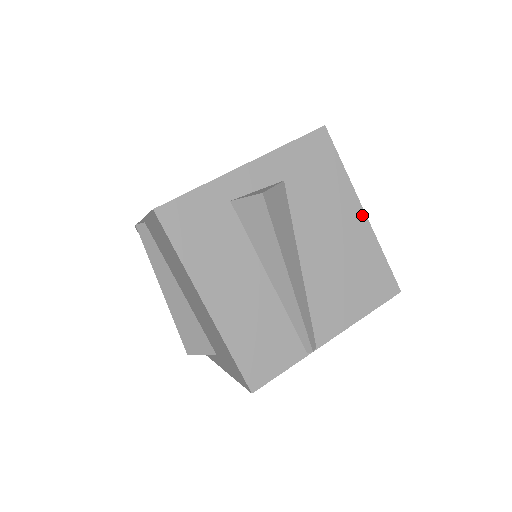
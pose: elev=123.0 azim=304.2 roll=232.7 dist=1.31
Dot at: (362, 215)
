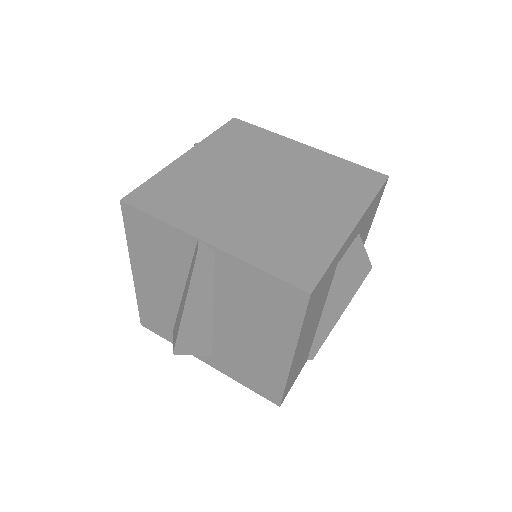
Dot at: occluded
